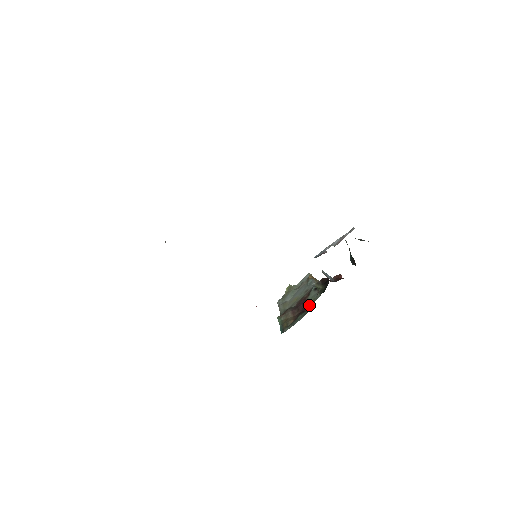
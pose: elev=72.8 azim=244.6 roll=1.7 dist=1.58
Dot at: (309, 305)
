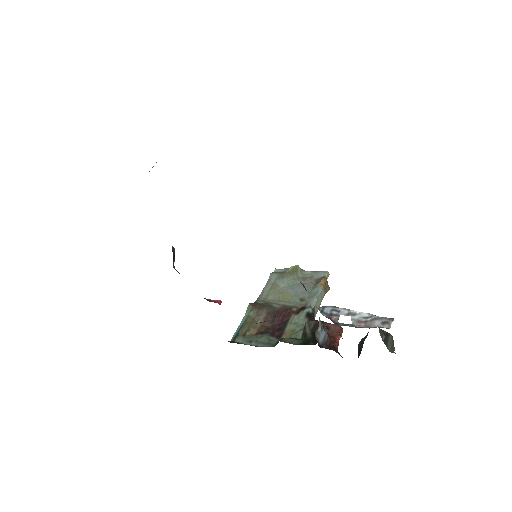
Dot at: (284, 332)
